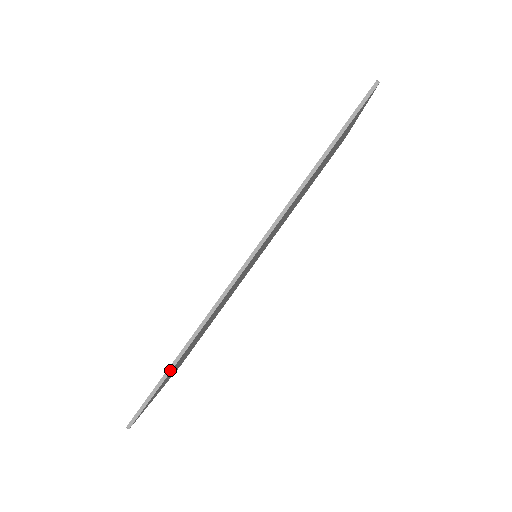
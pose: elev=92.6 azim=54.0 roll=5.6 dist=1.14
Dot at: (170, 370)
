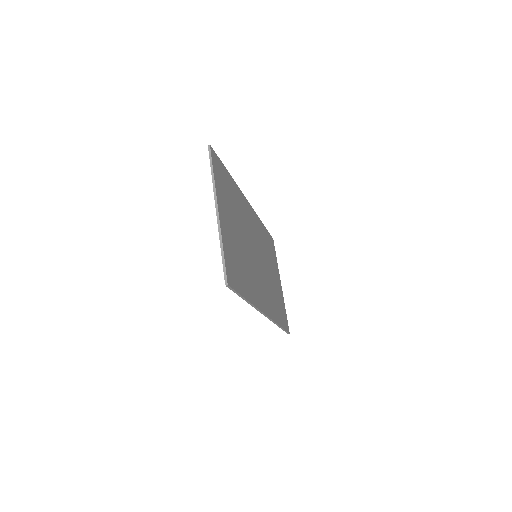
Dot at: (282, 328)
